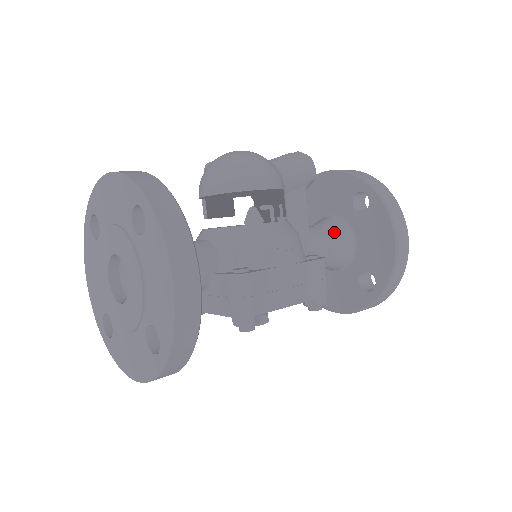
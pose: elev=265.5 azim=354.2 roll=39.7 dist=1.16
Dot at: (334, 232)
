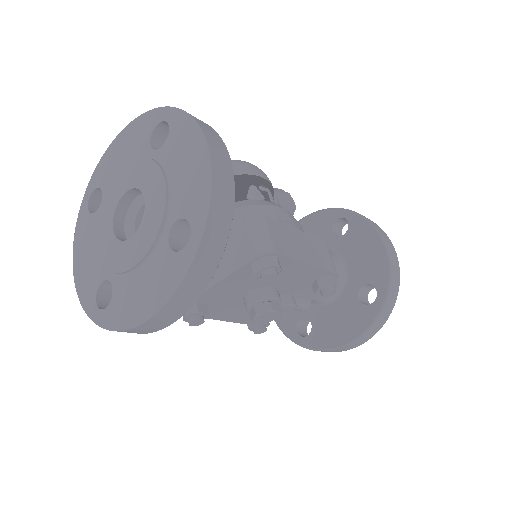
Dot at: occluded
